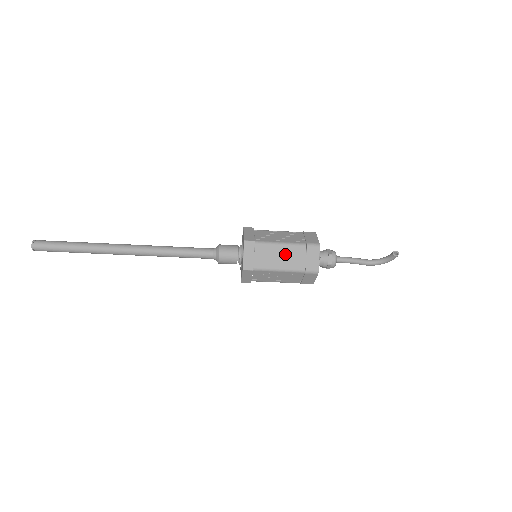
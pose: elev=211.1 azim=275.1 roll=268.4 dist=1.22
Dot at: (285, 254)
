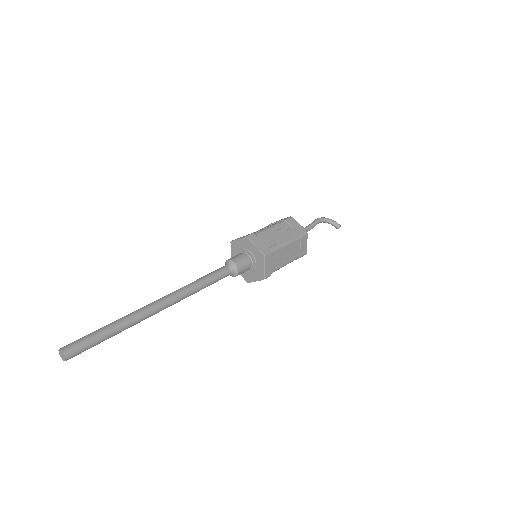
Dot at: occluded
